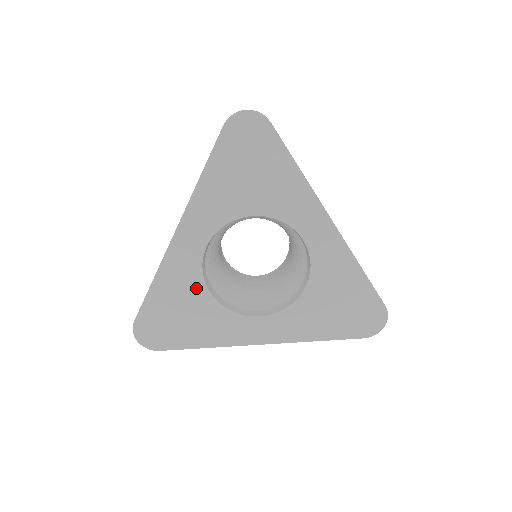
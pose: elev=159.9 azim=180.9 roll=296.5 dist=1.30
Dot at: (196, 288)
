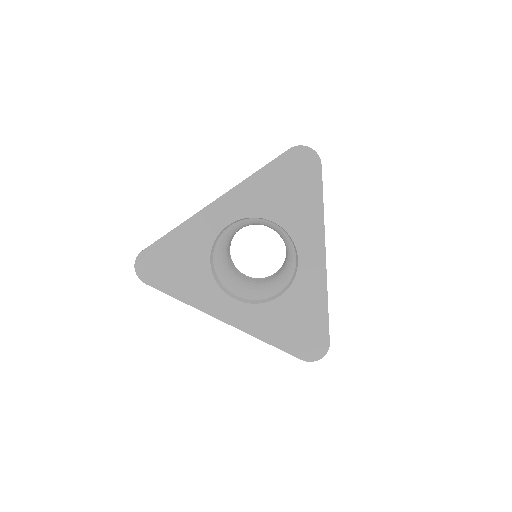
Dot at: (202, 251)
